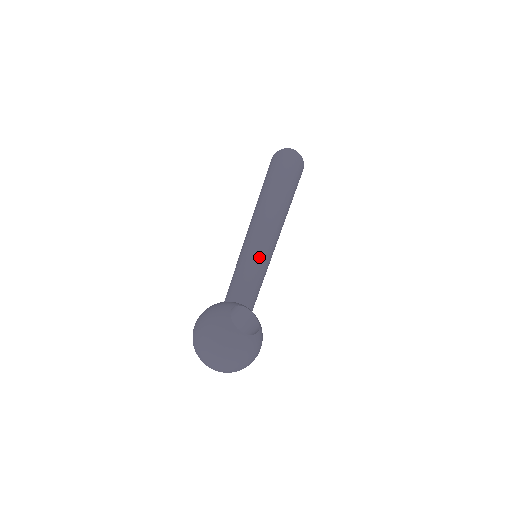
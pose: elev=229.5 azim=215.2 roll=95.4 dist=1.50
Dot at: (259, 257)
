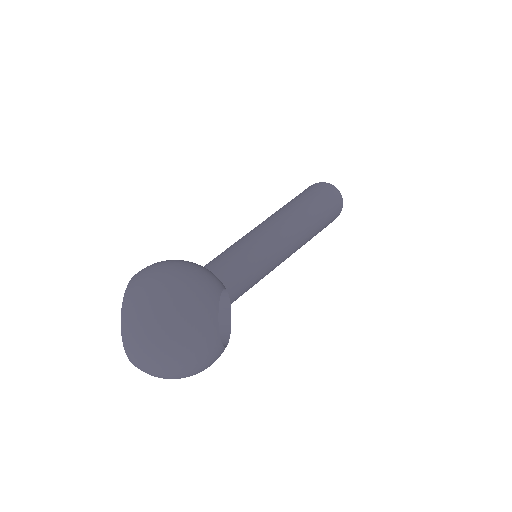
Dot at: (268, 260)
